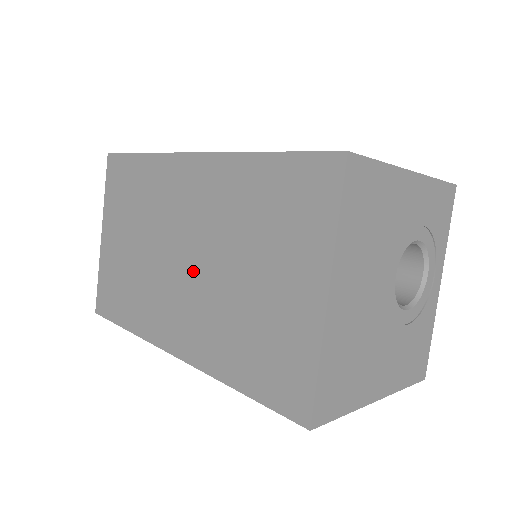
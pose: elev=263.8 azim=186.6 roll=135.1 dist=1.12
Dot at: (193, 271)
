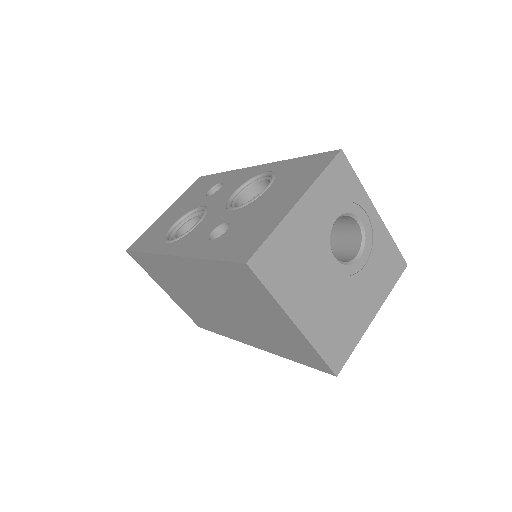
Dot at: (227, 311)
